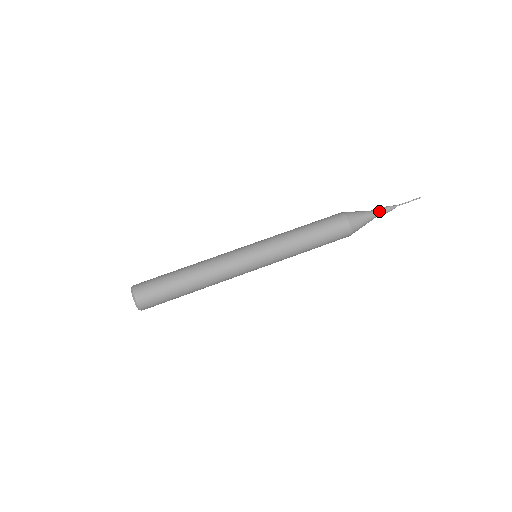
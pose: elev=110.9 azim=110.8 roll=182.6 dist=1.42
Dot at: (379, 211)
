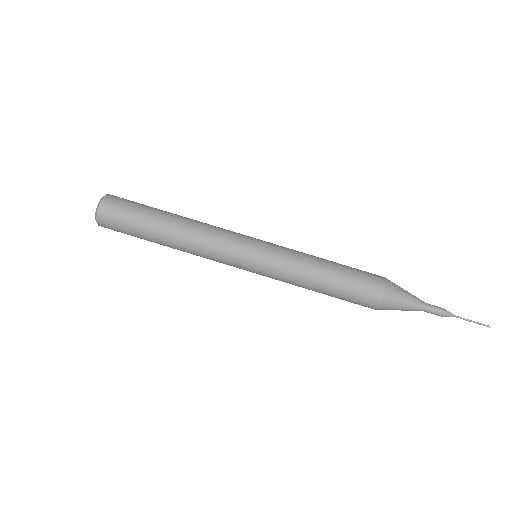
Dot at: (427, 311)
